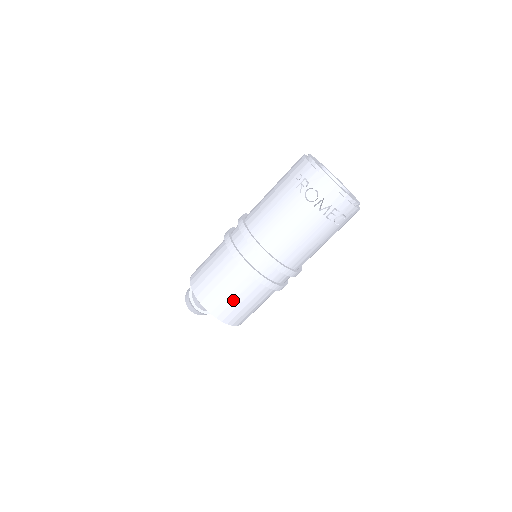
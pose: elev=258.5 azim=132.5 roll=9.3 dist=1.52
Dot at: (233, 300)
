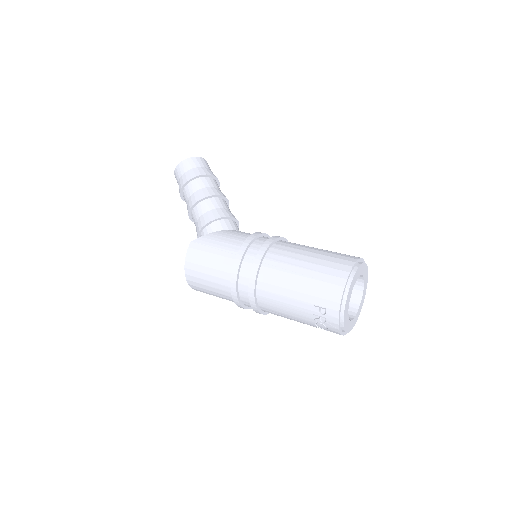
Dot at: occluded
